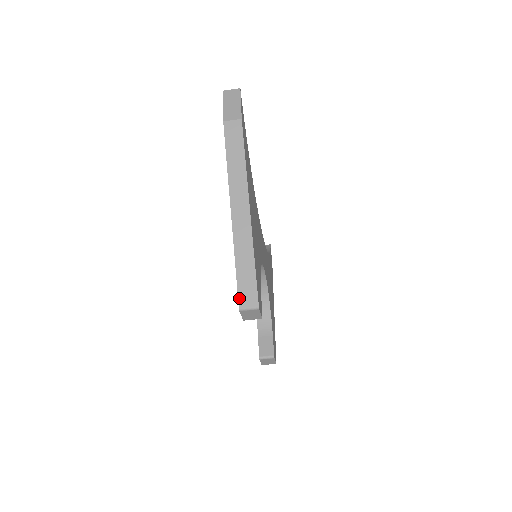
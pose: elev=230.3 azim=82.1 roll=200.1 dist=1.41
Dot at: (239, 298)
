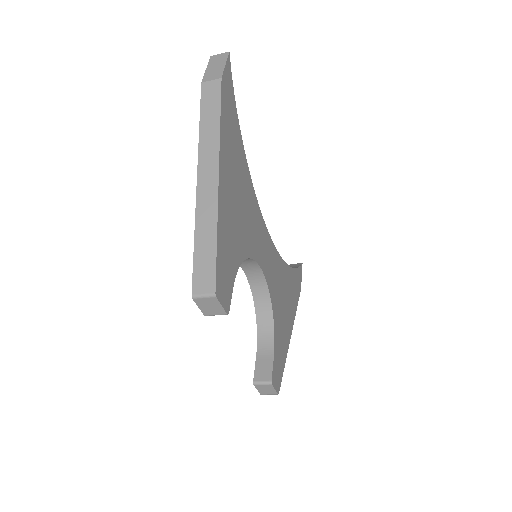
Dot at: (193, 282)
